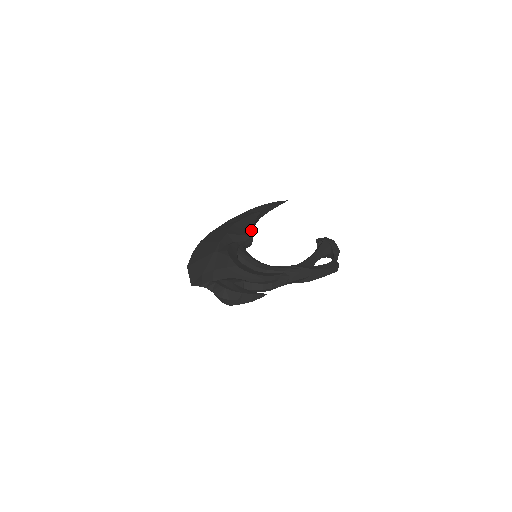
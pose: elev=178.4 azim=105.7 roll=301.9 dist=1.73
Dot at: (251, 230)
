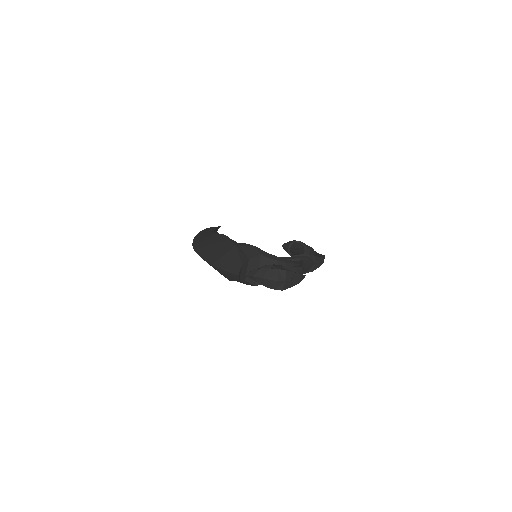
Dot at: occluded
